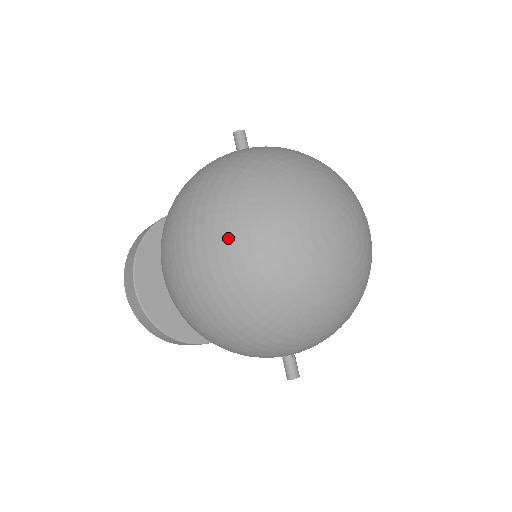
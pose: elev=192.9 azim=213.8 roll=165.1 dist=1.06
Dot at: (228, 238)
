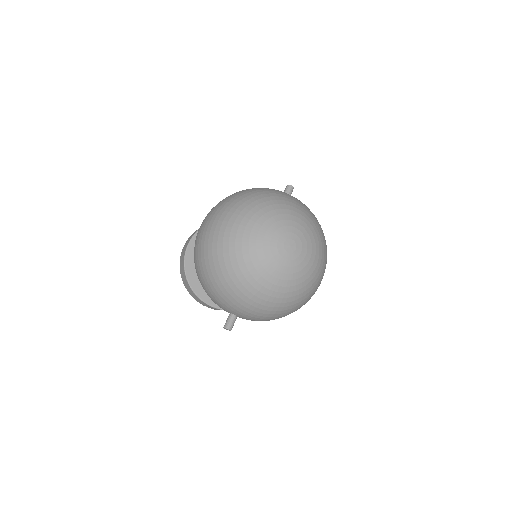
Dot at: (232, 216)
